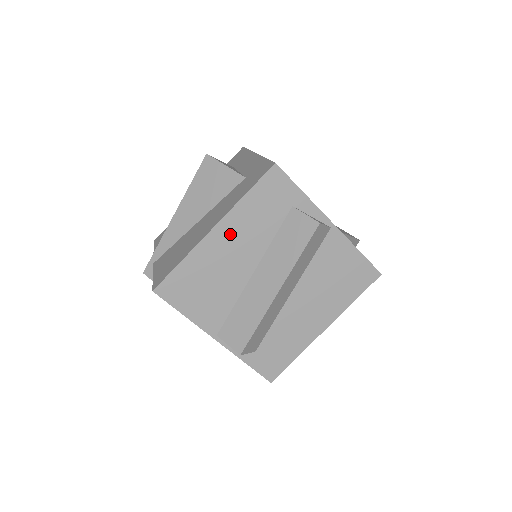
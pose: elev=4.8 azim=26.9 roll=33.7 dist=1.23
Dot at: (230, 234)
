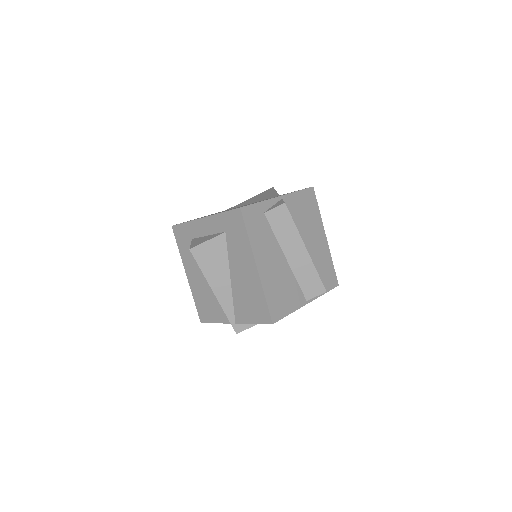
Dot at: (263, 259)
